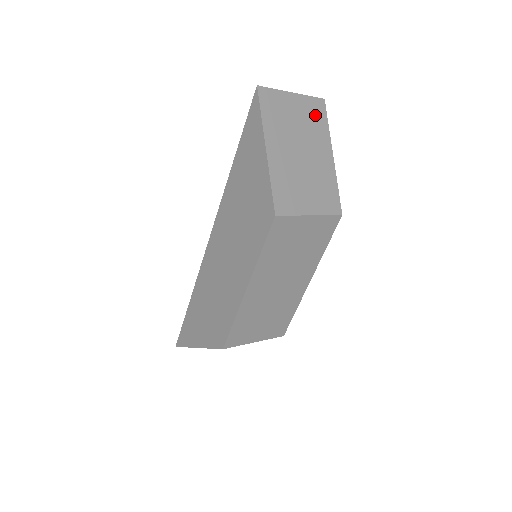
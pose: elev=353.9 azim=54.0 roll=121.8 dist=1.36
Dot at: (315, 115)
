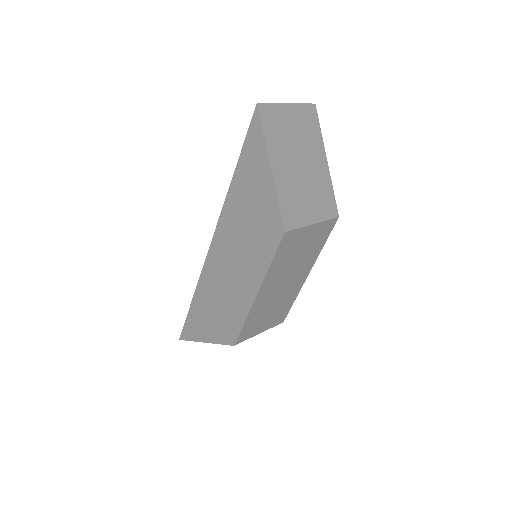
Dot at: (309, 122)
